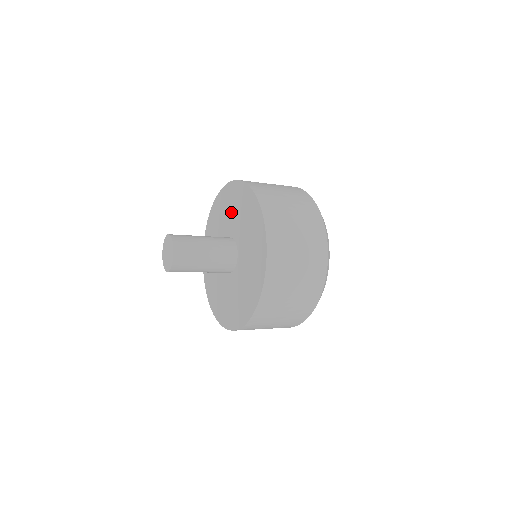
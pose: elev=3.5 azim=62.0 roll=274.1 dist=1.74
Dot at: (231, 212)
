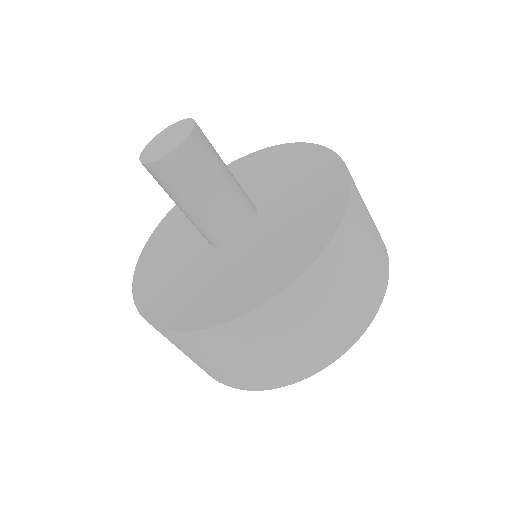
Dot at: occluded
